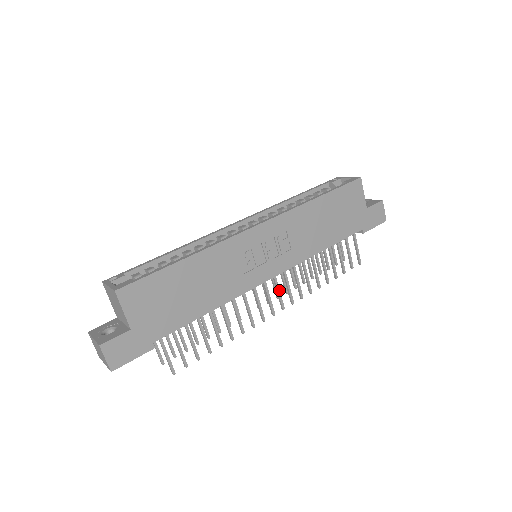
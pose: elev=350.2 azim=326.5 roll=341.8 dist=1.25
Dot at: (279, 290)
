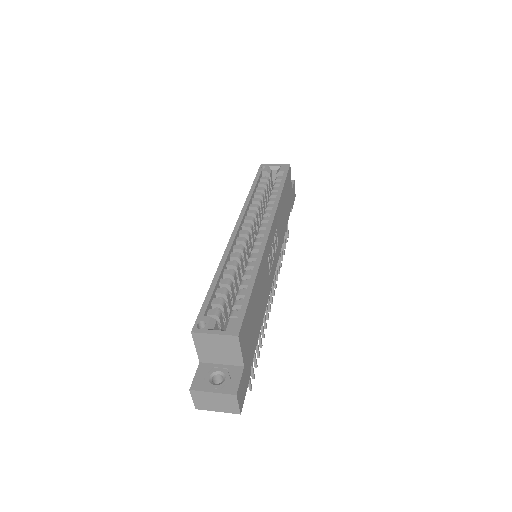
Dot at: occluded
